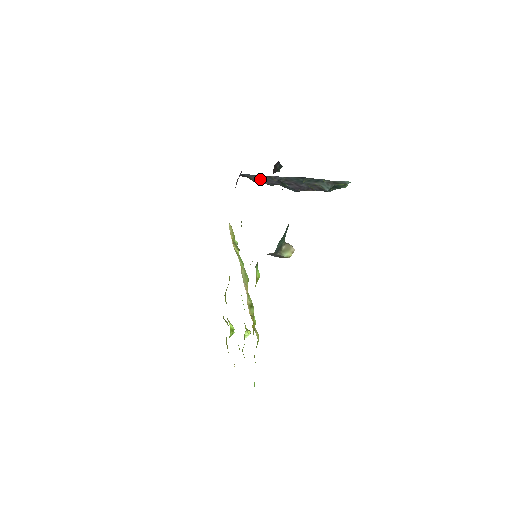
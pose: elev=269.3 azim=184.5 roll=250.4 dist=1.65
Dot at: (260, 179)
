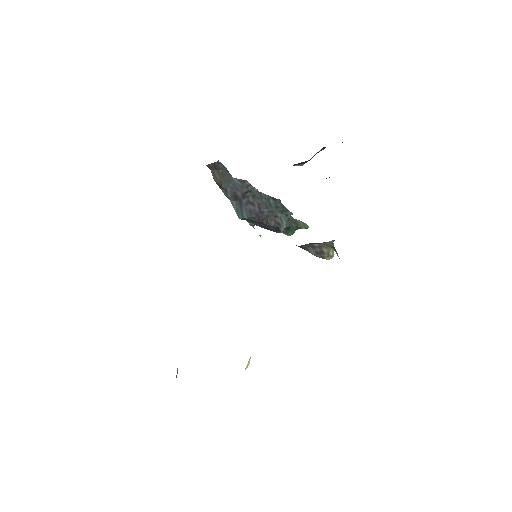
Dot at: (228, 180)
